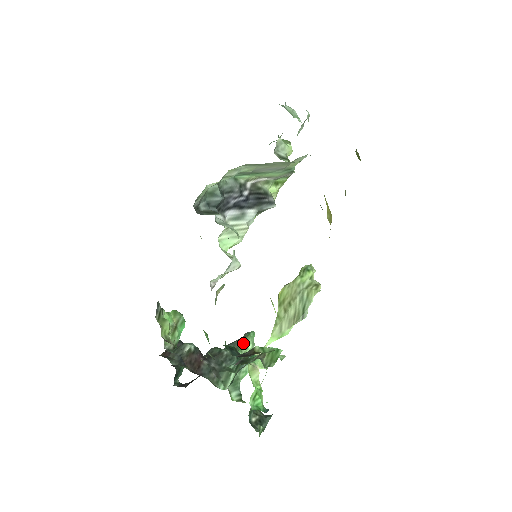
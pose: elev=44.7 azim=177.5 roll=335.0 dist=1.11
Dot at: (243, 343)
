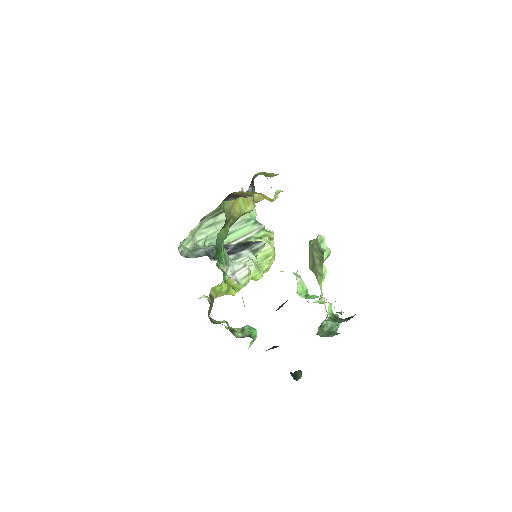
Dot at: occluded
